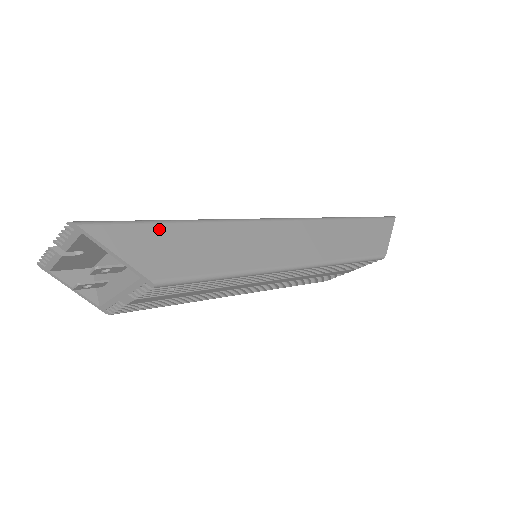
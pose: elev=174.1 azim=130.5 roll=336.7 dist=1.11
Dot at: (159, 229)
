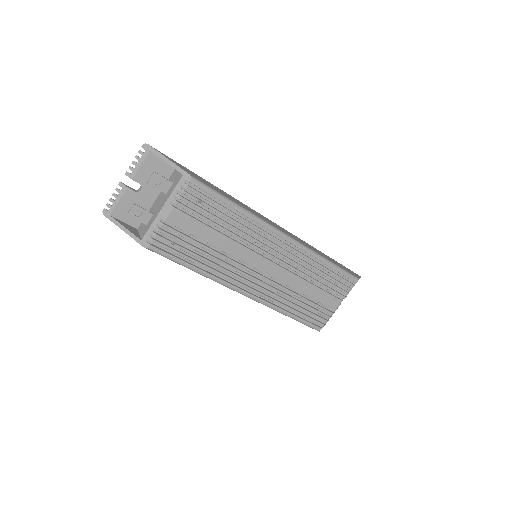
Dot at: (193, 173)
